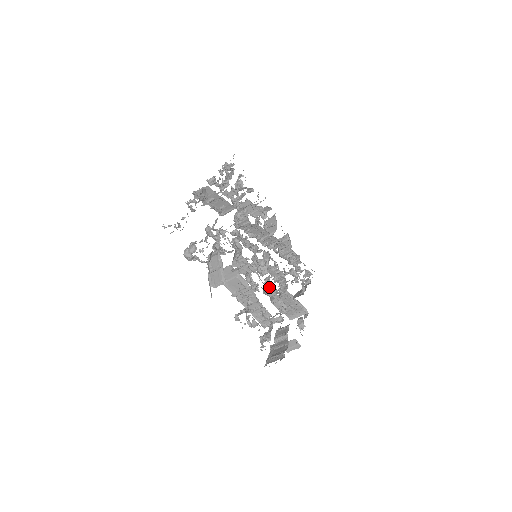
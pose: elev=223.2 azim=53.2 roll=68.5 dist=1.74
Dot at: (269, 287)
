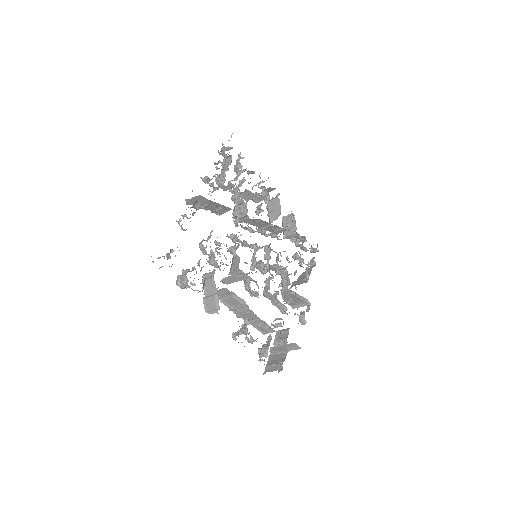
Dot at: (269, 293)
